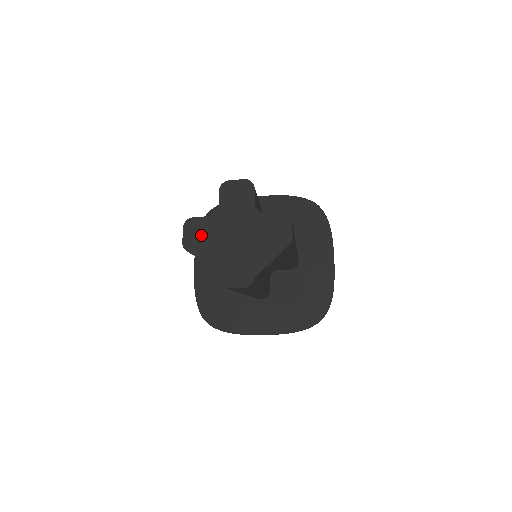
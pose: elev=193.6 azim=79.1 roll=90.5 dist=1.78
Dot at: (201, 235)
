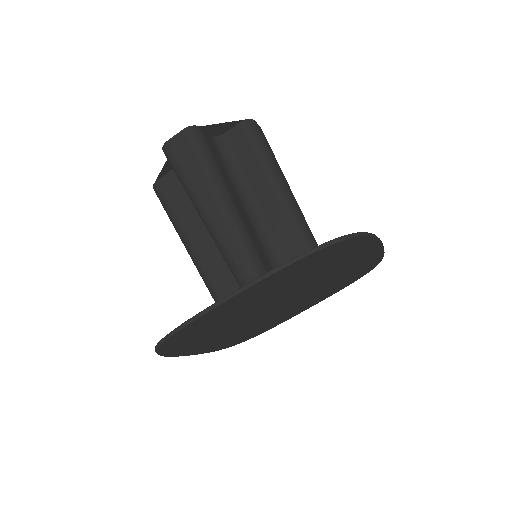
Dot at: occluded
